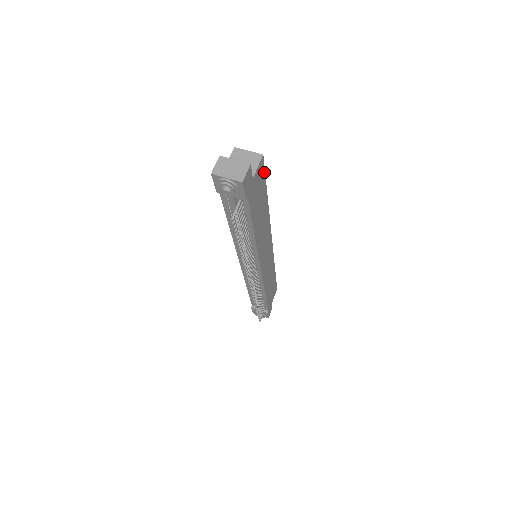
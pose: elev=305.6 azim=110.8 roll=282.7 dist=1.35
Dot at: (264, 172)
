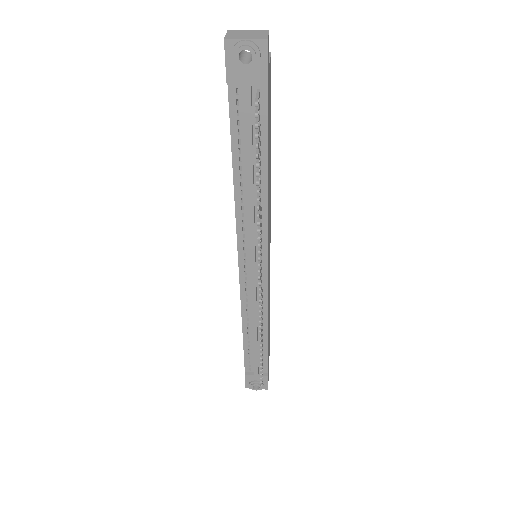
Dot at: occluded
